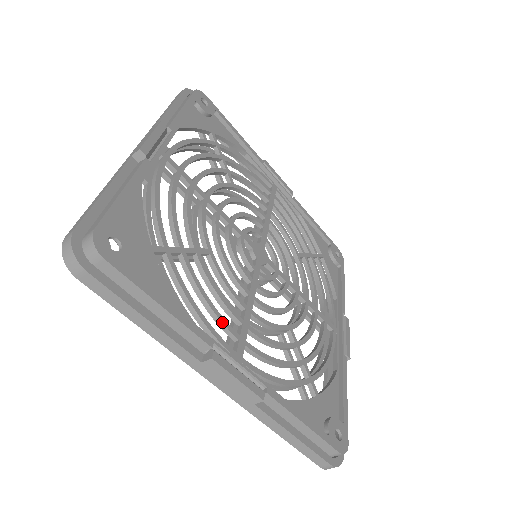
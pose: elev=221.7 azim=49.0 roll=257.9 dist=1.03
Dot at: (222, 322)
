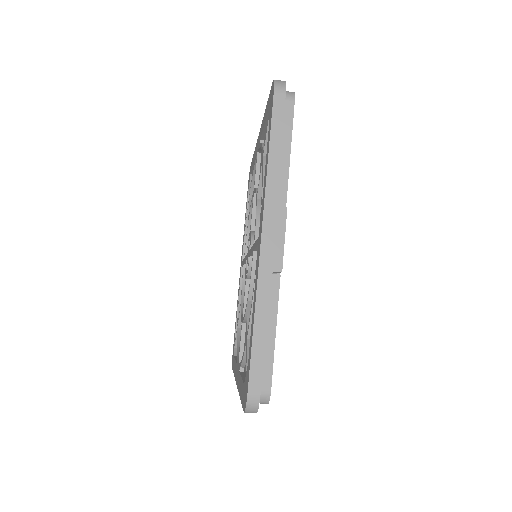
Dot at: occluded
